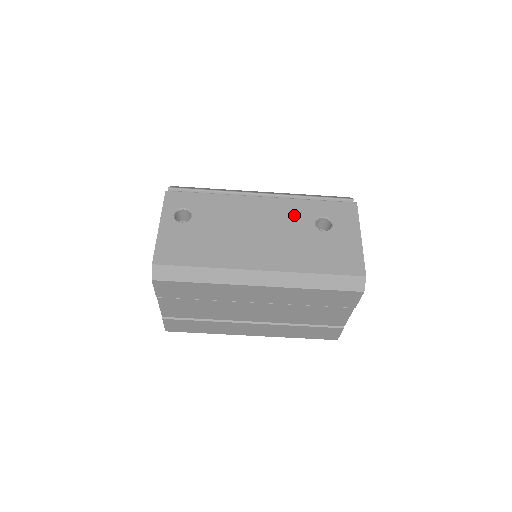
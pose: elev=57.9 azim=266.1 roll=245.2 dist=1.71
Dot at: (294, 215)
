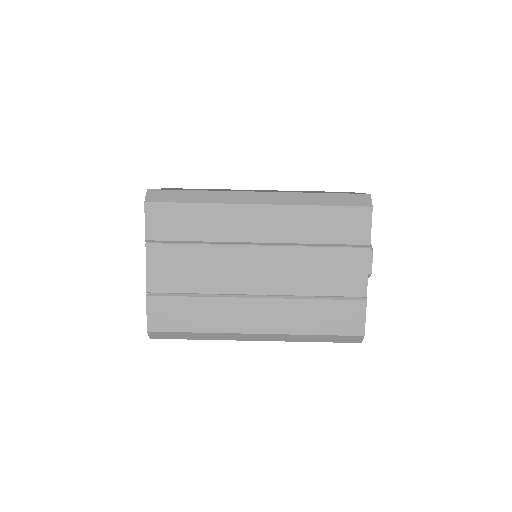
Dot at: occluded
